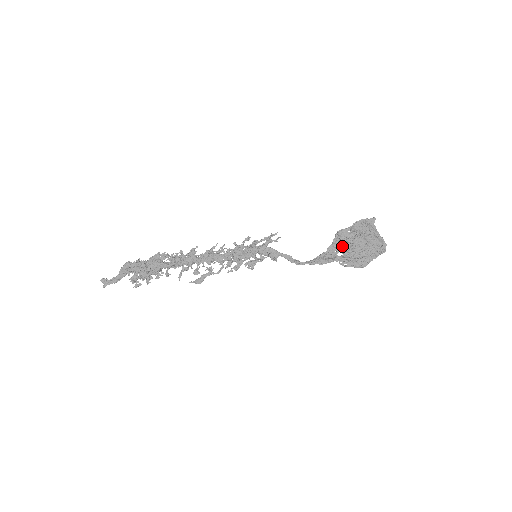
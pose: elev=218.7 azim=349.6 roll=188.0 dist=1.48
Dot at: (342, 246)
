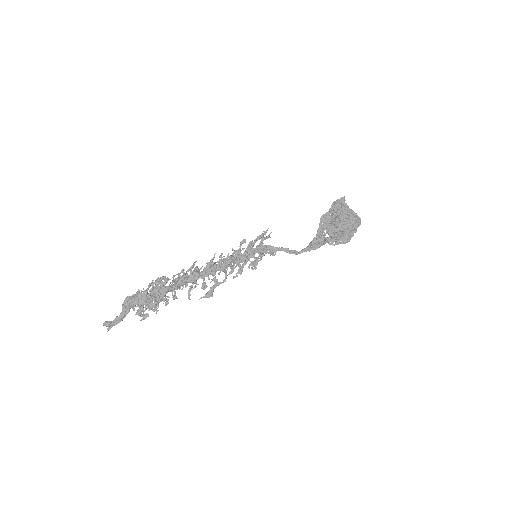
Dot at: (327, 228)
